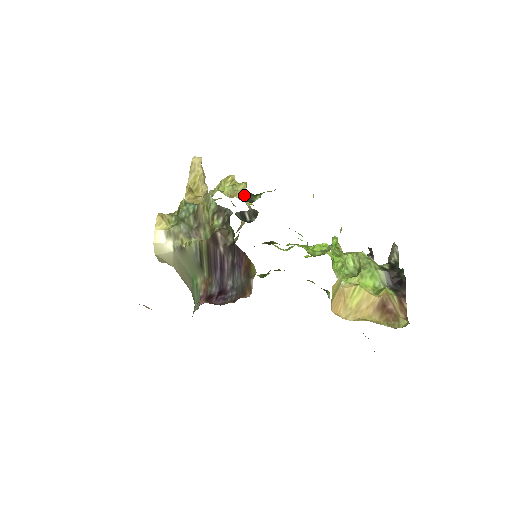
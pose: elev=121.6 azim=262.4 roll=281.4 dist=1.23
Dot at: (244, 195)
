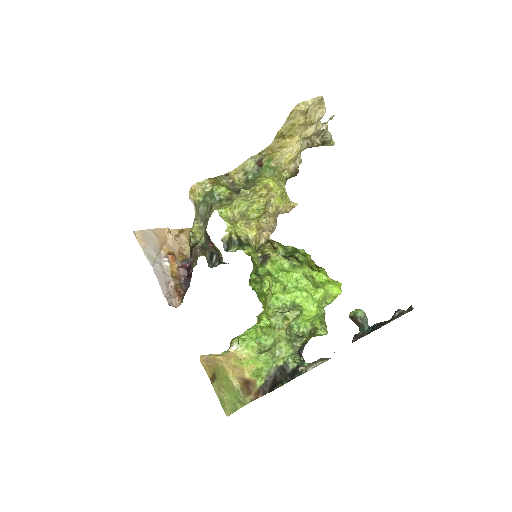
Dot at: (229, 238)
